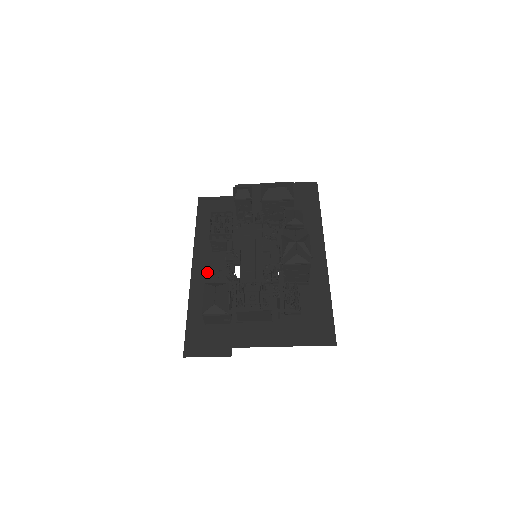
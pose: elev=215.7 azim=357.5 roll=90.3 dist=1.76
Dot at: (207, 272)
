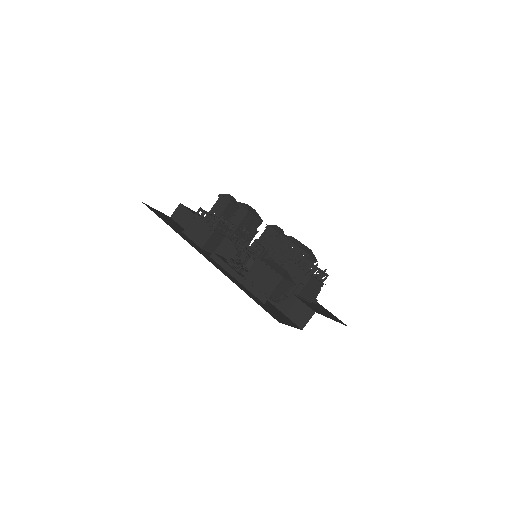
Dot at: (216, 262)
